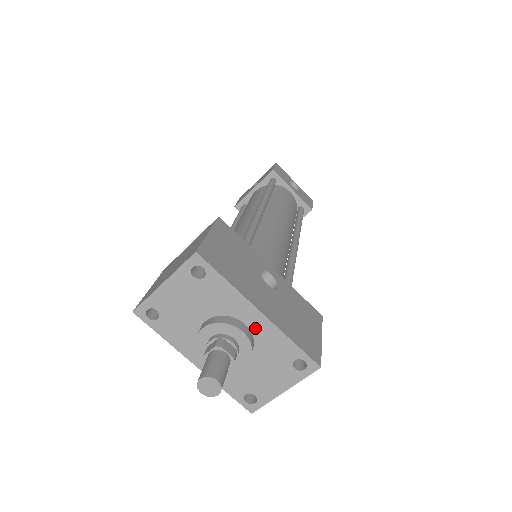
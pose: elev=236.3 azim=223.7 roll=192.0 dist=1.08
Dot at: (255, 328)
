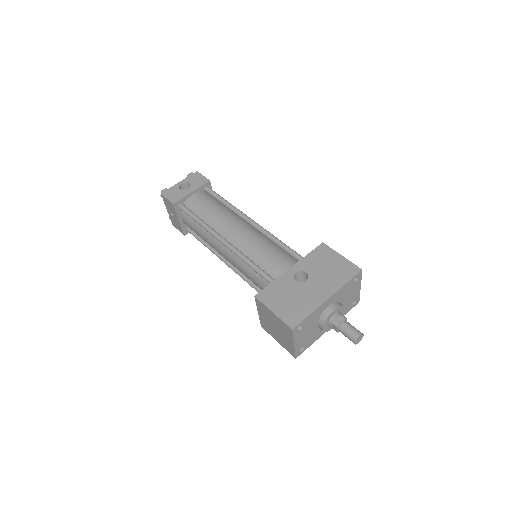
Dot at: (332, 301)
